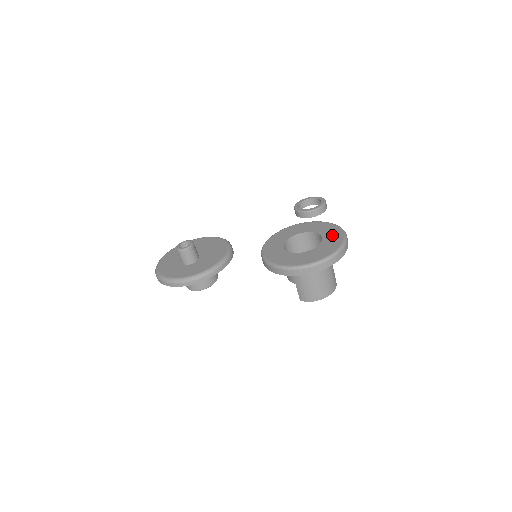
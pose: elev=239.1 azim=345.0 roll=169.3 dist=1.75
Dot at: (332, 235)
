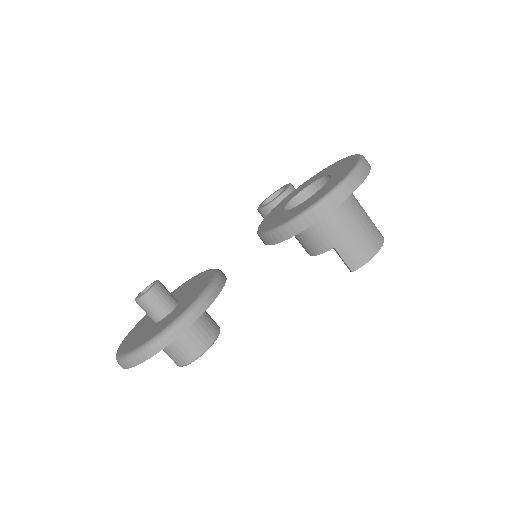
Dot at: (335, 166)
